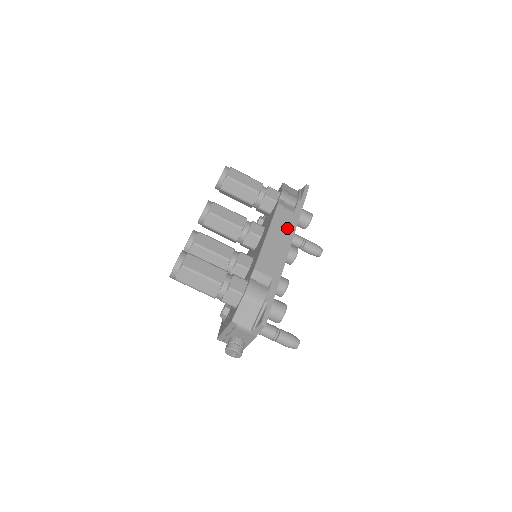
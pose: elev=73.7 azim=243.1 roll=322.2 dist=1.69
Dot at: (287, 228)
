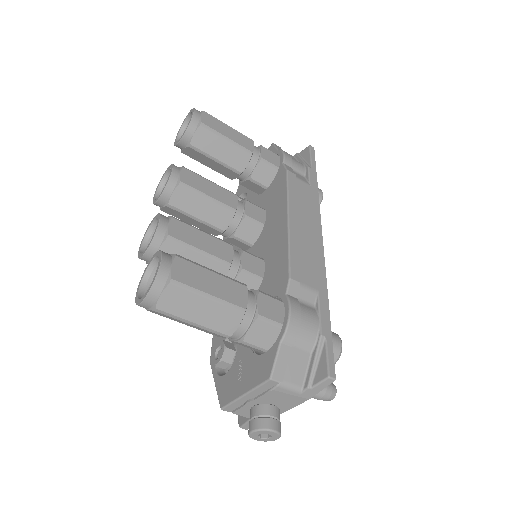
Dot at: (309, 208)
